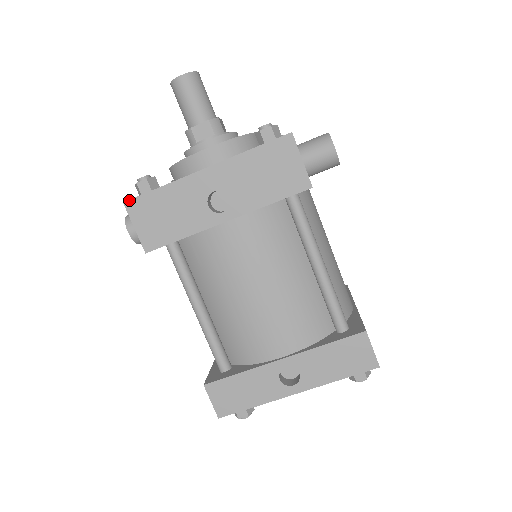
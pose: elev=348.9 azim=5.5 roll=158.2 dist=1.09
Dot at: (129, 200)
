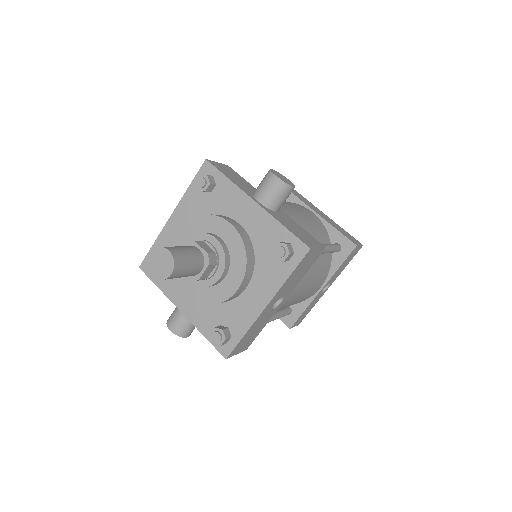
Dot at: (229, 356)
